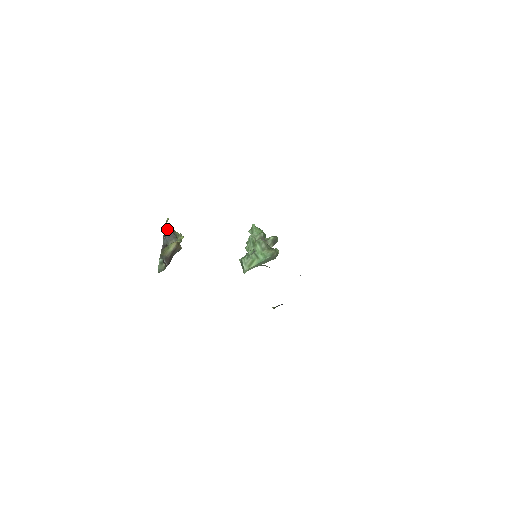
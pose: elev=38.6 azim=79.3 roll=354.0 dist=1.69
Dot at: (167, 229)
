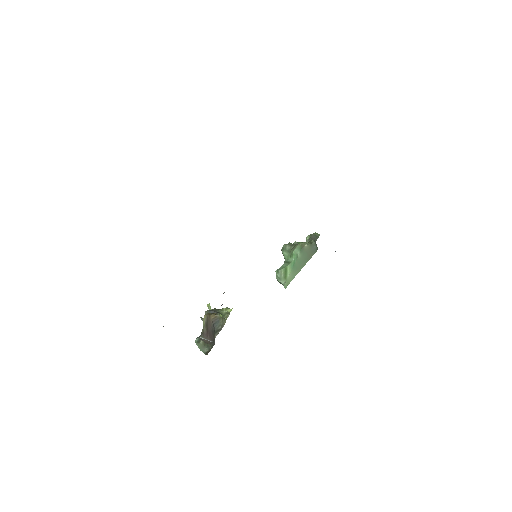
Dot at: (207, 312)
